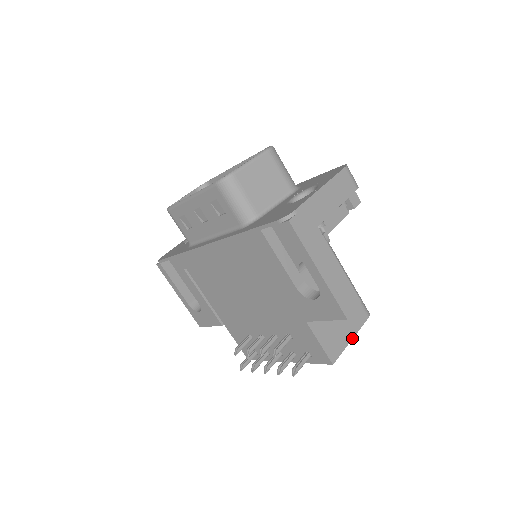
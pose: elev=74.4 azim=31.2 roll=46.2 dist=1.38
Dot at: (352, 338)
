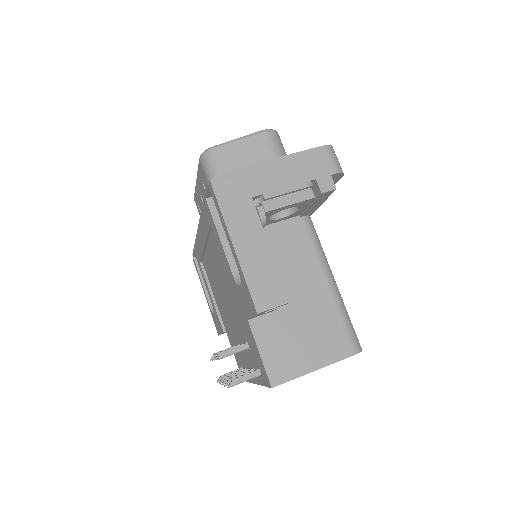
Dot at: (316, 369)
